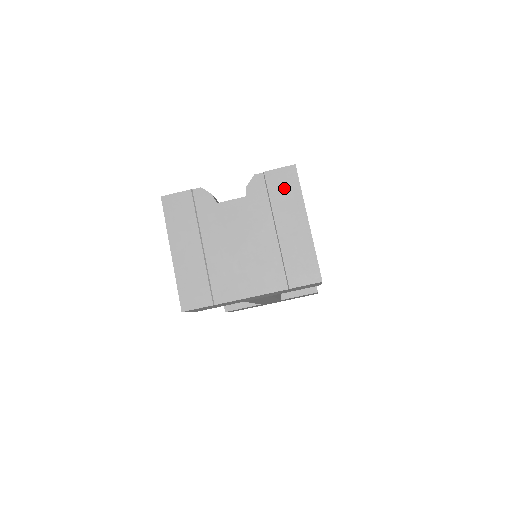
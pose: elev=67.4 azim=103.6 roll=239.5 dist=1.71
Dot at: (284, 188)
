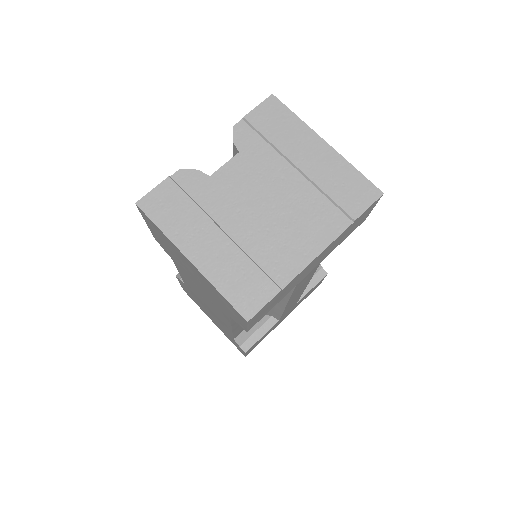
Dot at: (276, 122)
